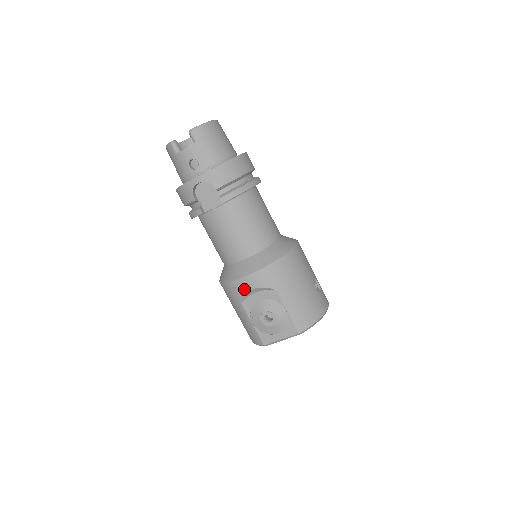
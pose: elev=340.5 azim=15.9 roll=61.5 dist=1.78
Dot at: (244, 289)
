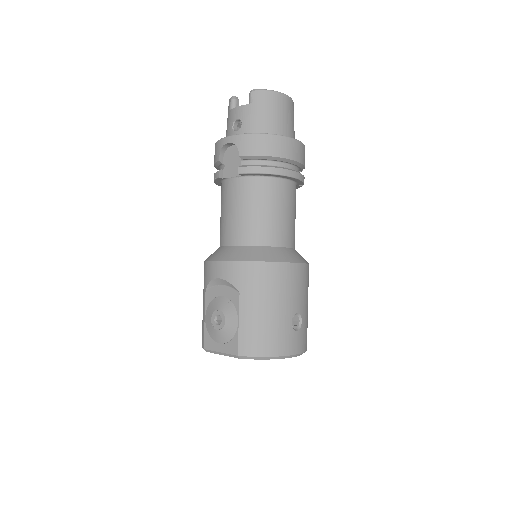
Dot at: (213, 274)
